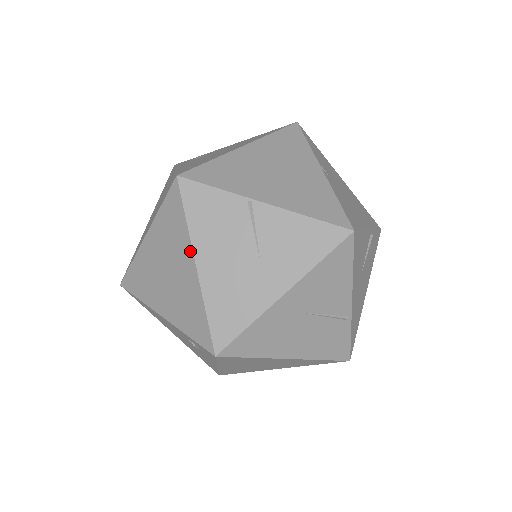
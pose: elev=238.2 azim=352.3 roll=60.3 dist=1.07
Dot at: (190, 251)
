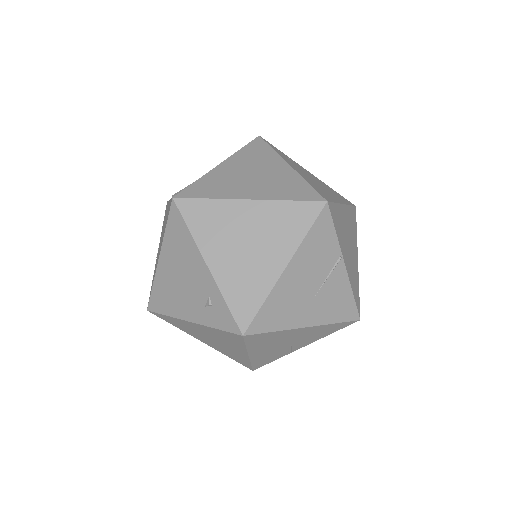
Dot at: (290, 255)
